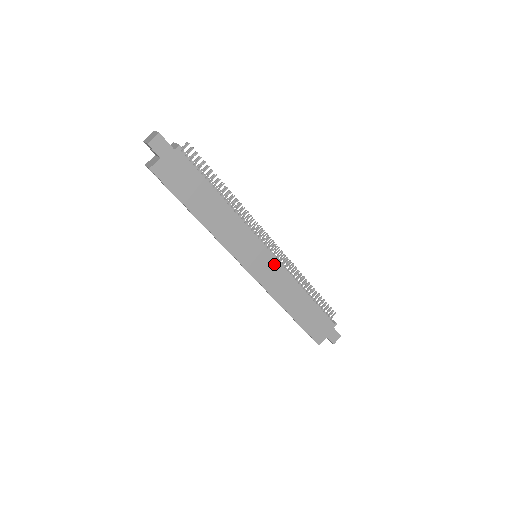
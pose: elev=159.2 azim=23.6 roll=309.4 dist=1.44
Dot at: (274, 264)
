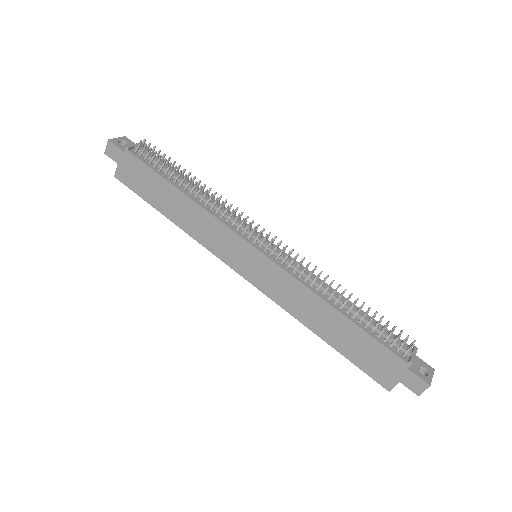
Dot at: (271, 266)
